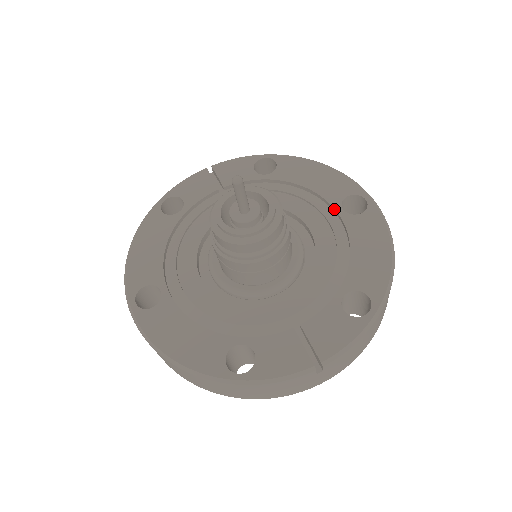
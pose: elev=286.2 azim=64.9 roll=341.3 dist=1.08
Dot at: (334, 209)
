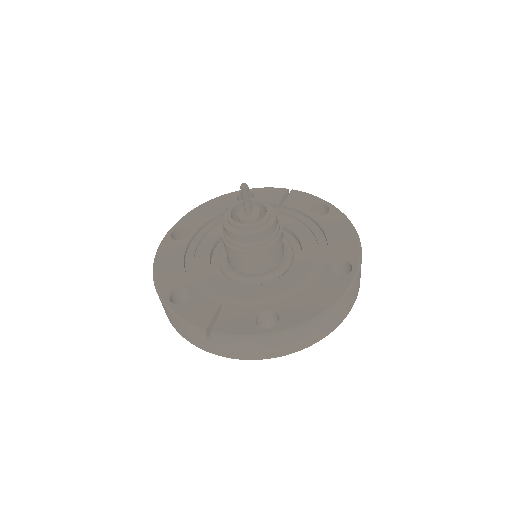
Dot at: (326, 261)
